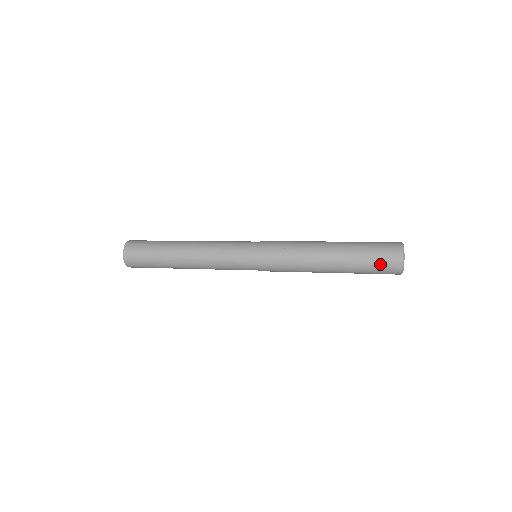
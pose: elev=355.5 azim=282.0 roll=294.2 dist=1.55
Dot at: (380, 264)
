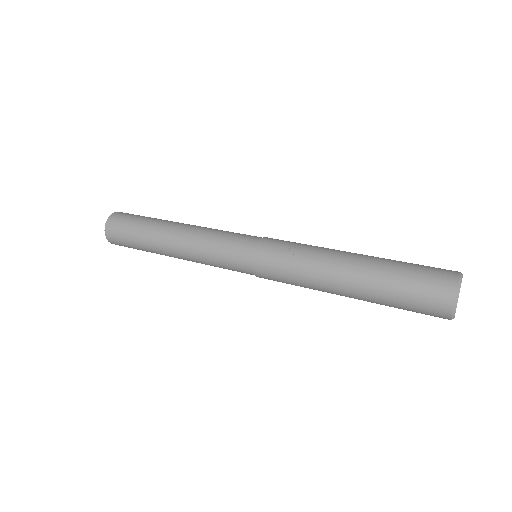
Dot at: (420, 293)
